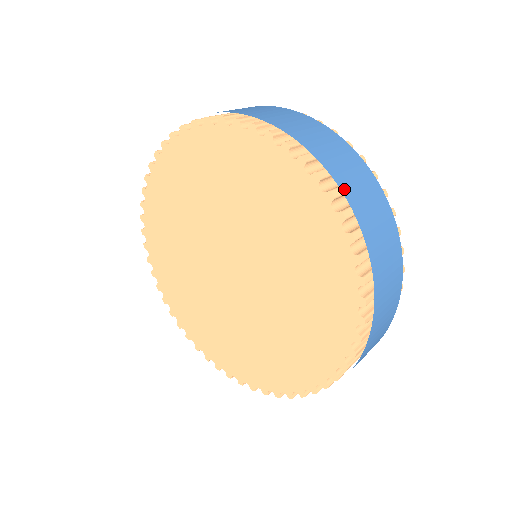
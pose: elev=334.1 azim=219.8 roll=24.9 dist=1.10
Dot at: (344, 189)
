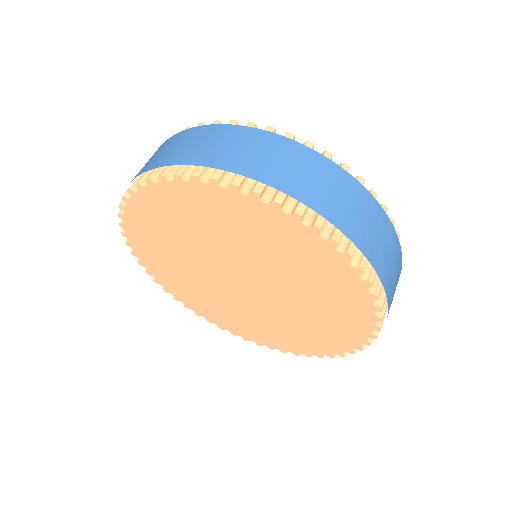
Dot at: (242, 171)
